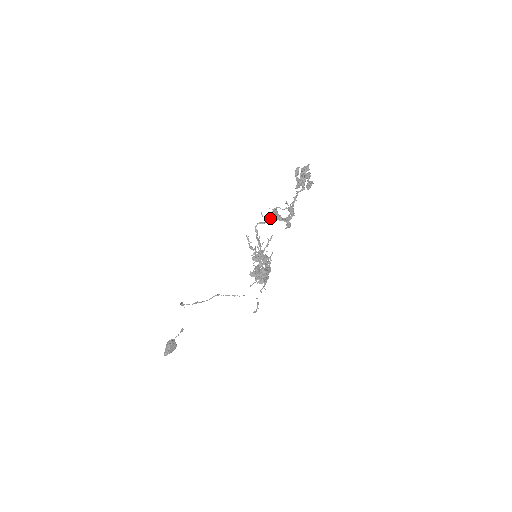
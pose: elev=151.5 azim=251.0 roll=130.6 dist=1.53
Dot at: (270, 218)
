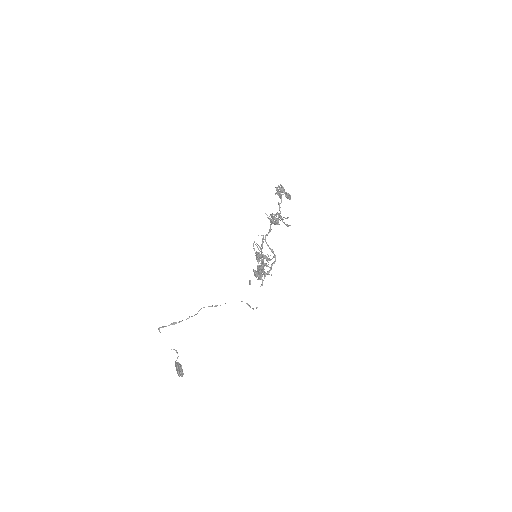
Dot at: (271, 221)
